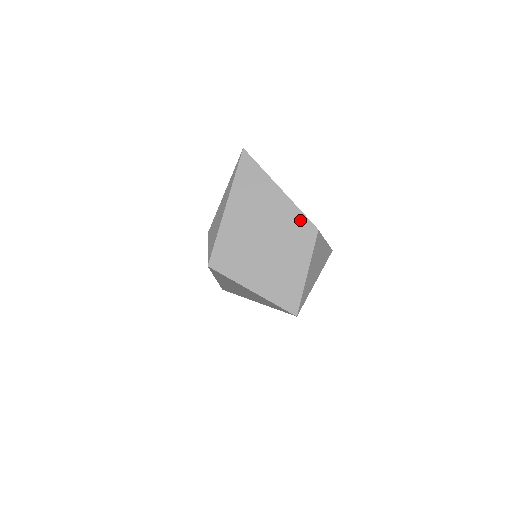
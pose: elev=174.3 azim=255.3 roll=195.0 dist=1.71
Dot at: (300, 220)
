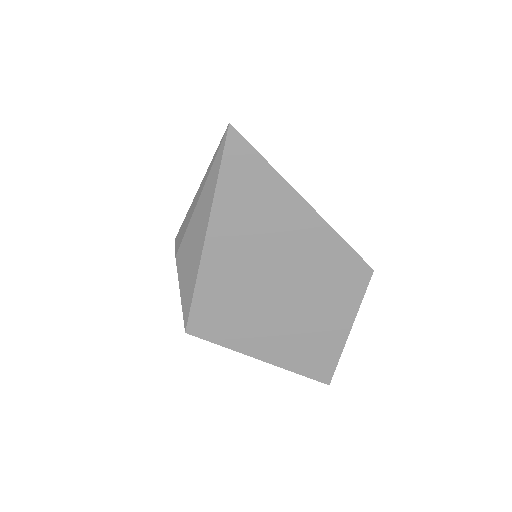
Dot at: (343, 257)
